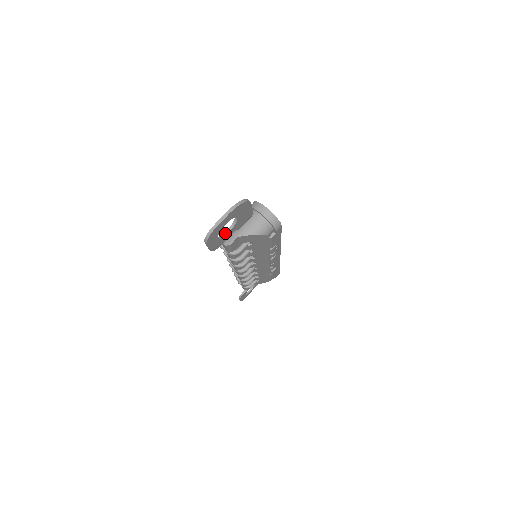
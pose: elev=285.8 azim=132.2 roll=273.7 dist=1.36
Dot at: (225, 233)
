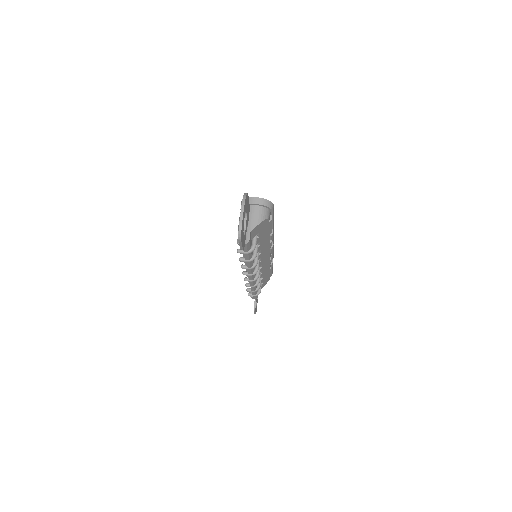
Dot at: (243, 231)
